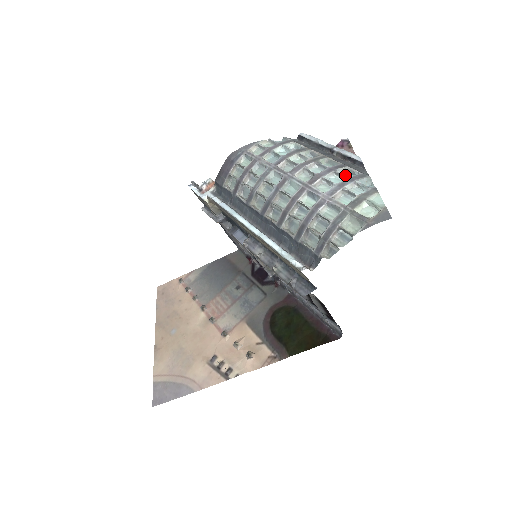
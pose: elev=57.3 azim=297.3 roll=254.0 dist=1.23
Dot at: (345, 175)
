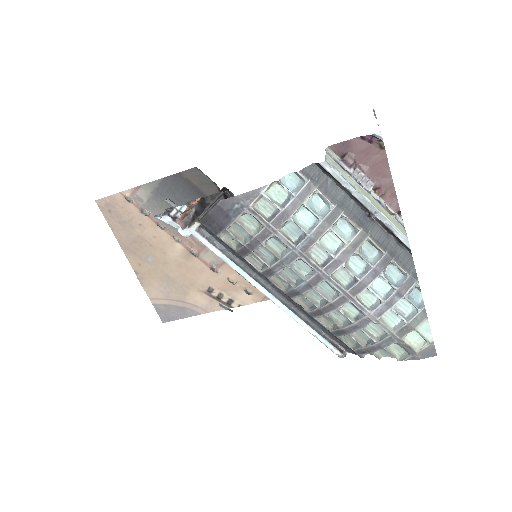
Dot at: (393, 286)
